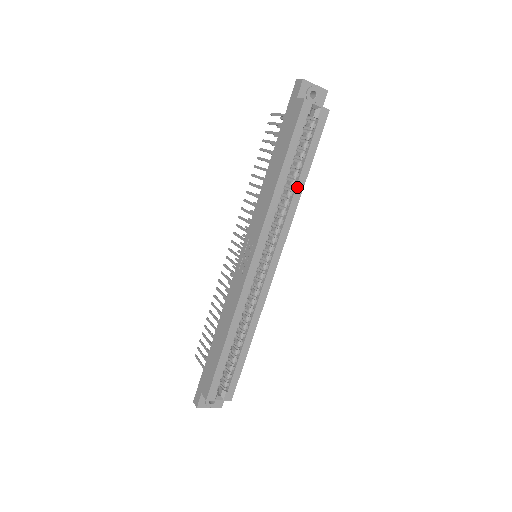
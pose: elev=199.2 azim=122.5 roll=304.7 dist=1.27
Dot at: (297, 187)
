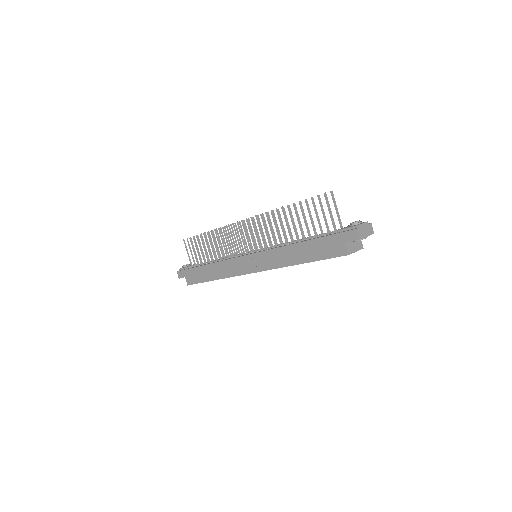
Dot at: occluded
